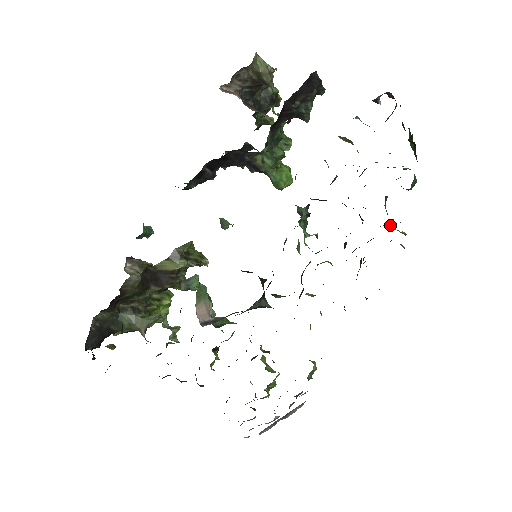
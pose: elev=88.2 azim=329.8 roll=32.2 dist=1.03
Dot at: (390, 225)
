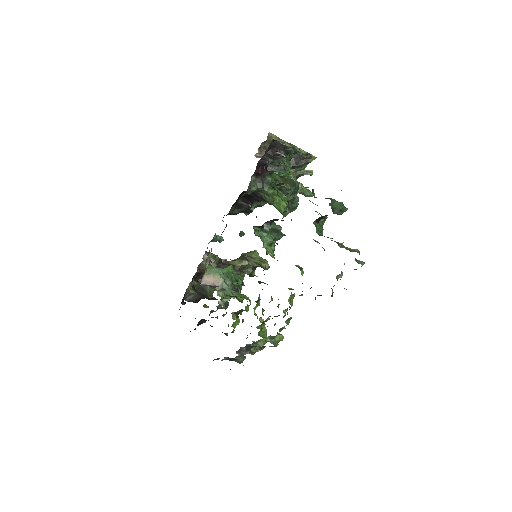
Dot at: (342, 243)
